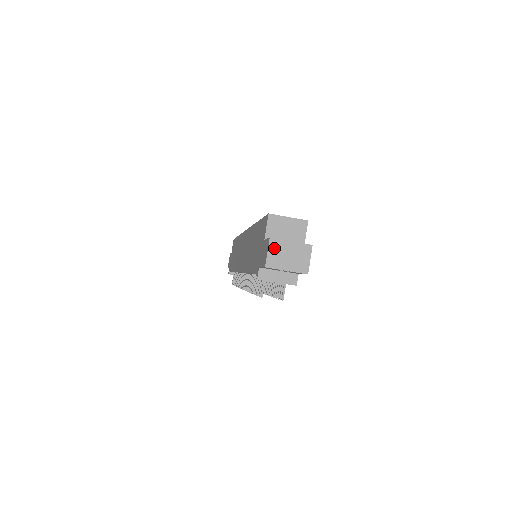
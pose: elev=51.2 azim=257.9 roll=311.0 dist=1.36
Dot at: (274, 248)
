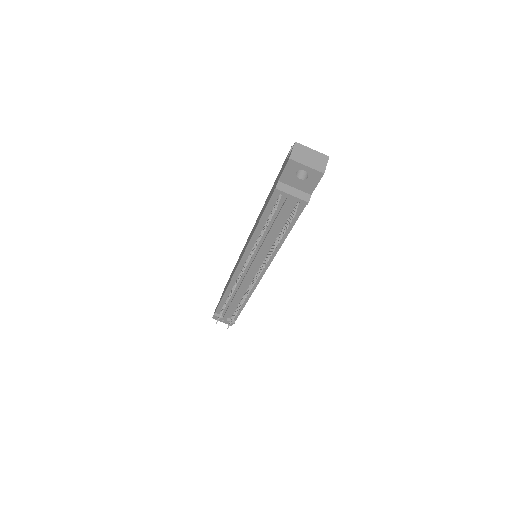
Dot at: (298, 149)
